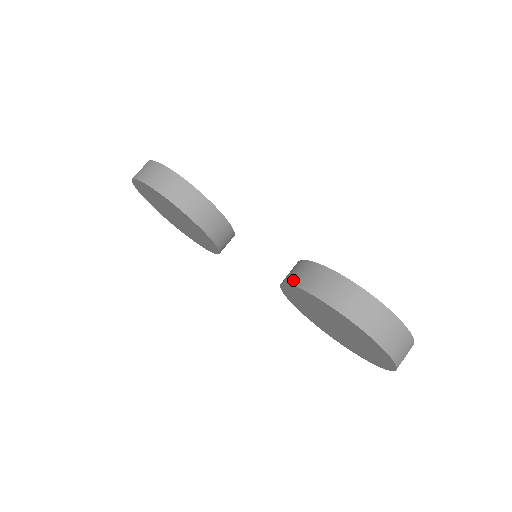
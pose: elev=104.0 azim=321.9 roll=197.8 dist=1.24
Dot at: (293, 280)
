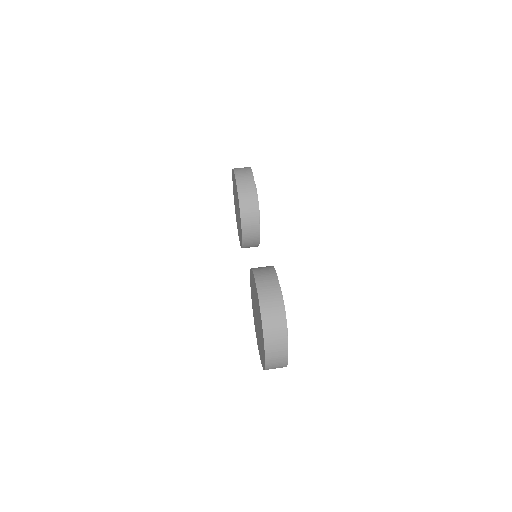
Dot at: (255, 268)
